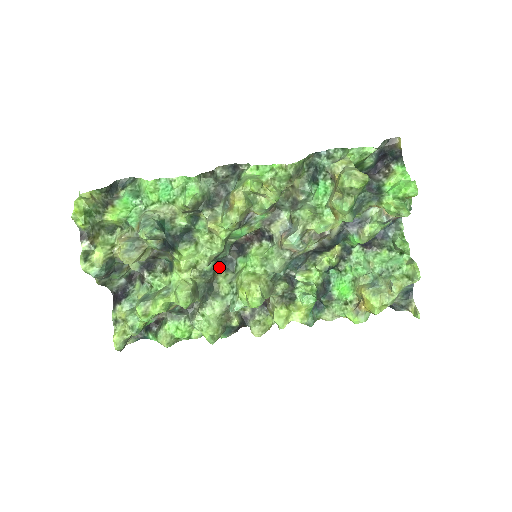
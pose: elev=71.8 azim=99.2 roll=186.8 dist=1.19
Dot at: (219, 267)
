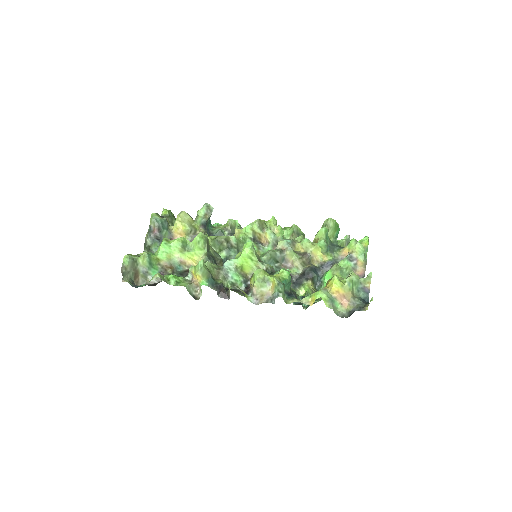
Dot at: occluded
